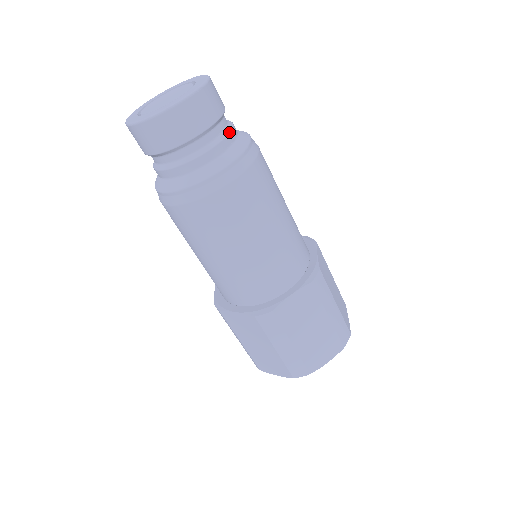
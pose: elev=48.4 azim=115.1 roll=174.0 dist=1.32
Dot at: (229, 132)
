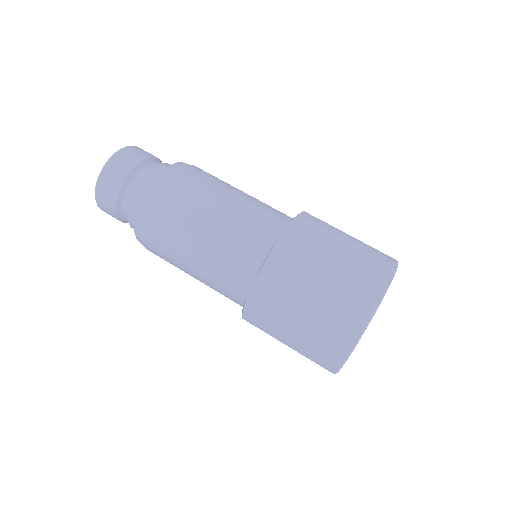
Dot at: (141, 179)
